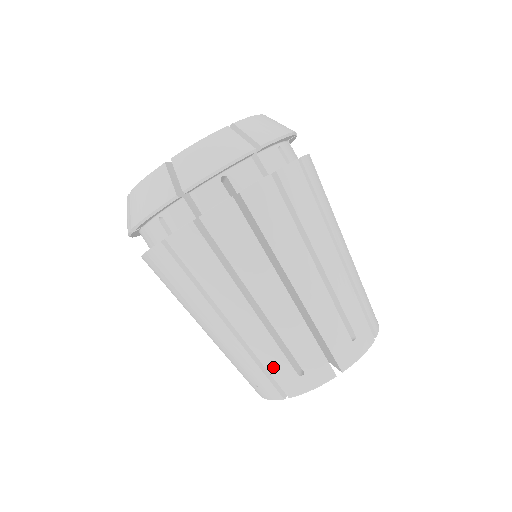
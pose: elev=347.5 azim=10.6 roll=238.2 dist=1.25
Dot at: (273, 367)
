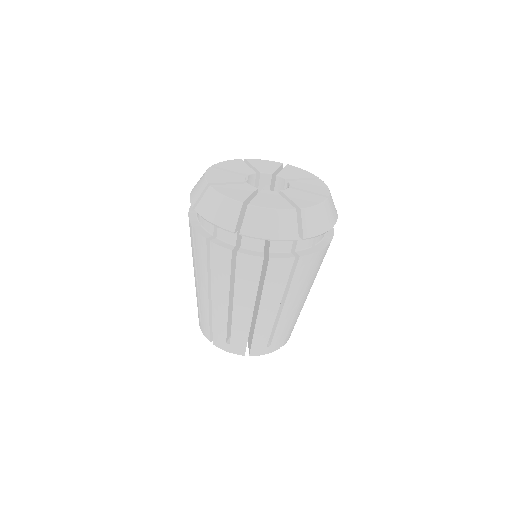
Dot at: (197, 305)
